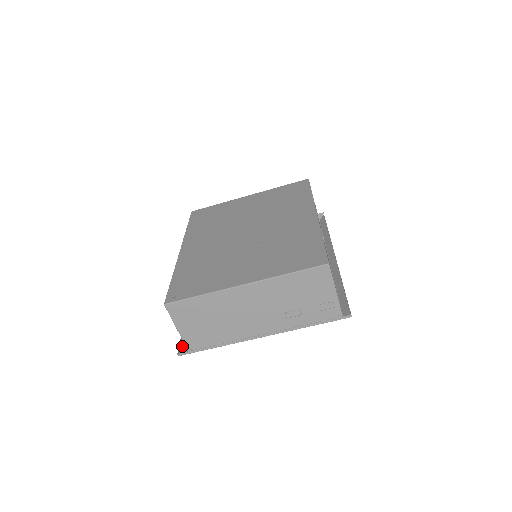
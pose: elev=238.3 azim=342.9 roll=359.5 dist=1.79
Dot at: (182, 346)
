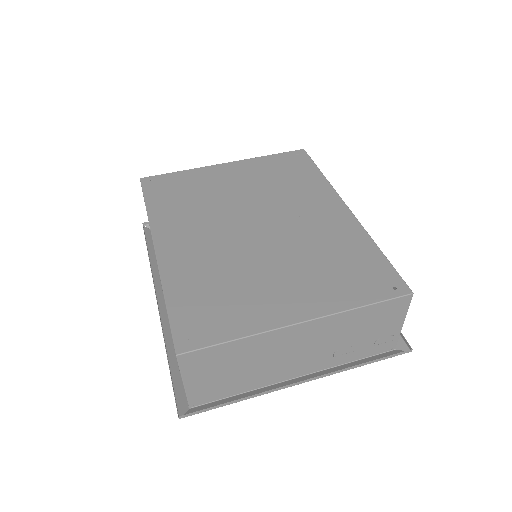
Dot at: (178, 400)
